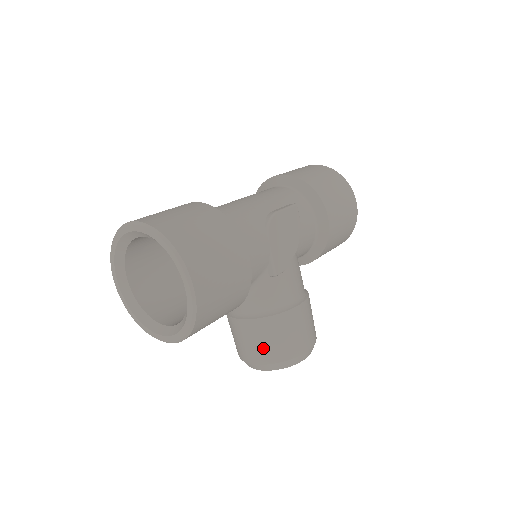
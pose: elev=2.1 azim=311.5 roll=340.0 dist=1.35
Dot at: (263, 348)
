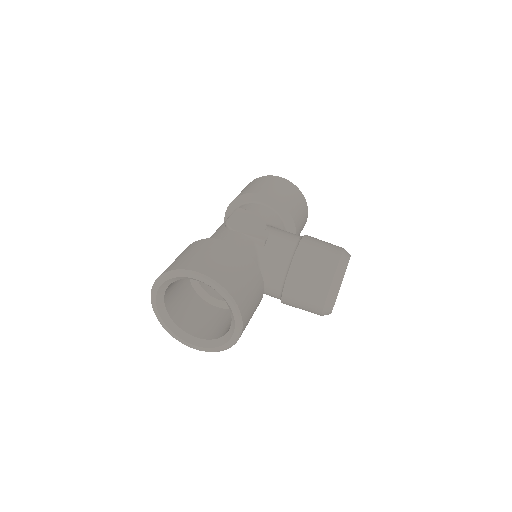
Dot at: (314, 284)
